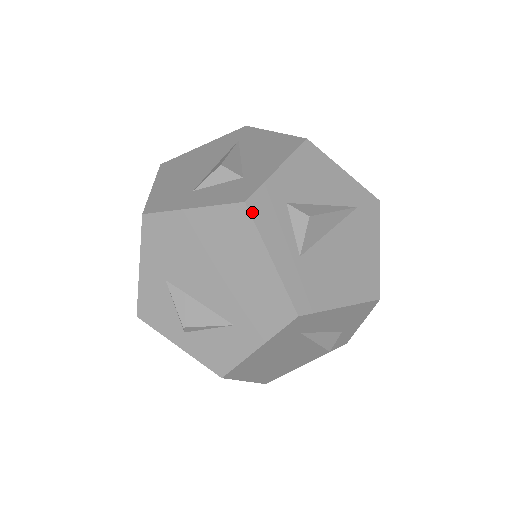
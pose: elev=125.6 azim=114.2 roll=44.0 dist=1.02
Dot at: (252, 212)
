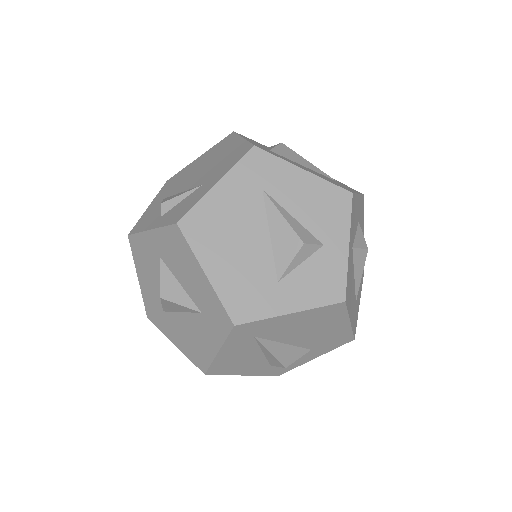
Dot at: (237, 133)
